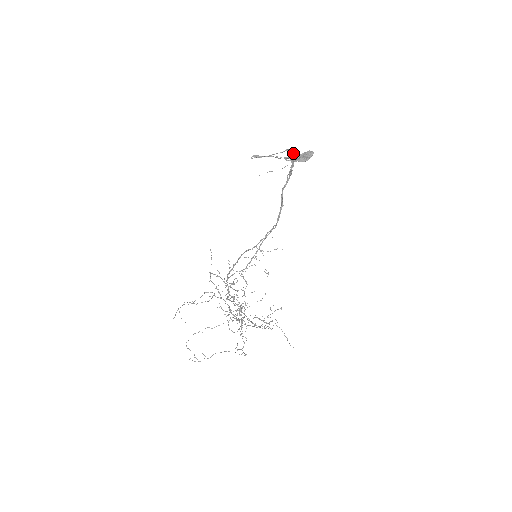
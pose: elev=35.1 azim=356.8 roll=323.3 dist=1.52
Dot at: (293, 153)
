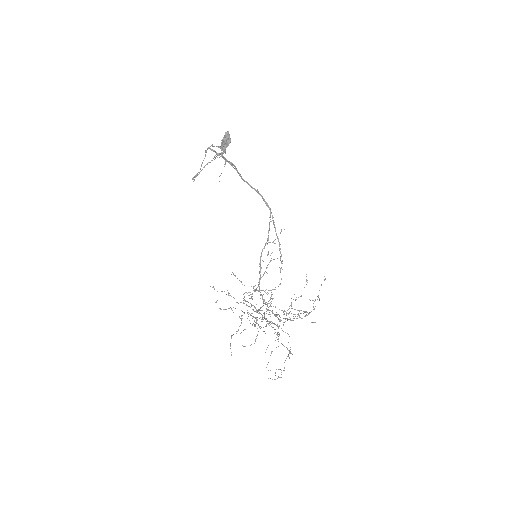
Dot at: occluded
